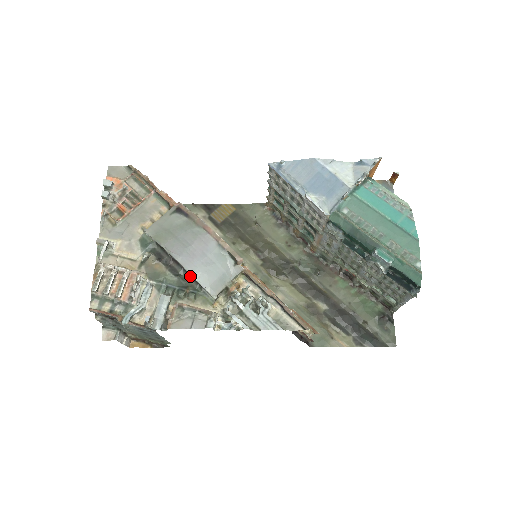
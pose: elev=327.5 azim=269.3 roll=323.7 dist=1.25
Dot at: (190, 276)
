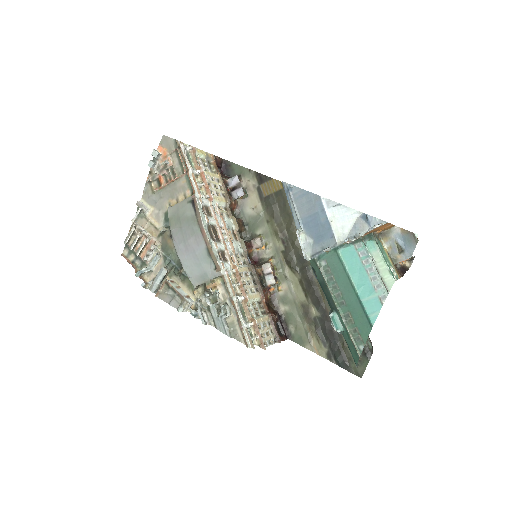
Dot at: occluded
